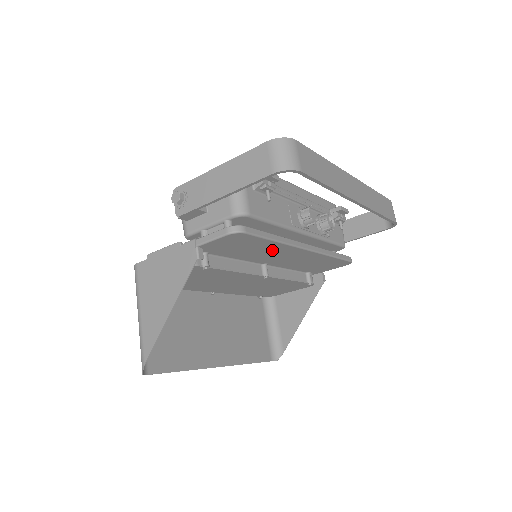
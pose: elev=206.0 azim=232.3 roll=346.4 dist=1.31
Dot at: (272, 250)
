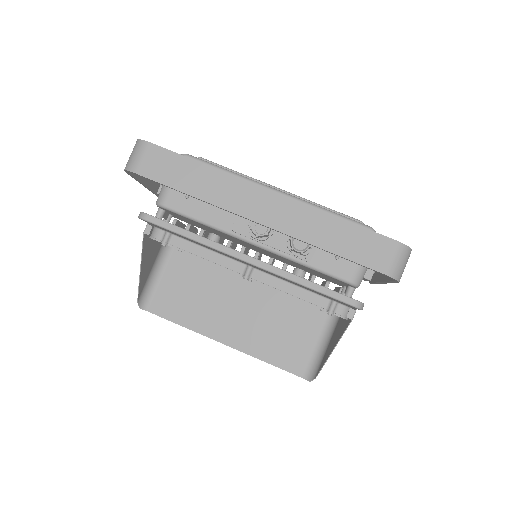
Dot at: (213, 249)
